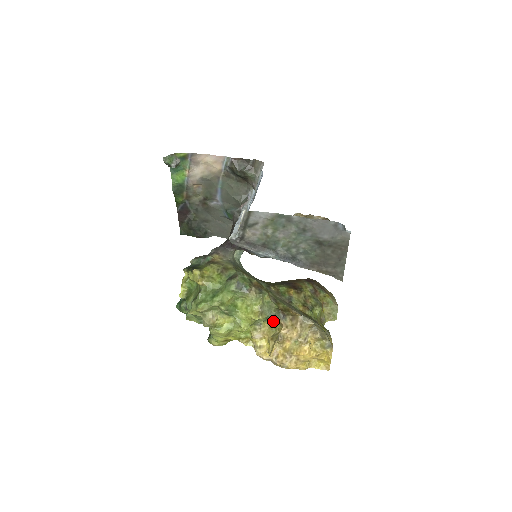
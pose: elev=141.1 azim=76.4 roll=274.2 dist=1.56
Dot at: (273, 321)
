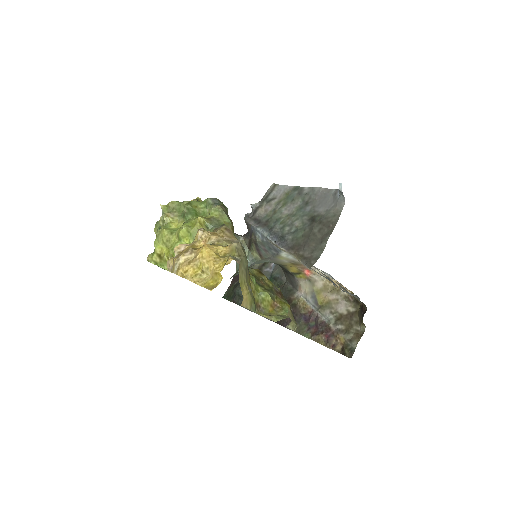
Dot at: occluded
